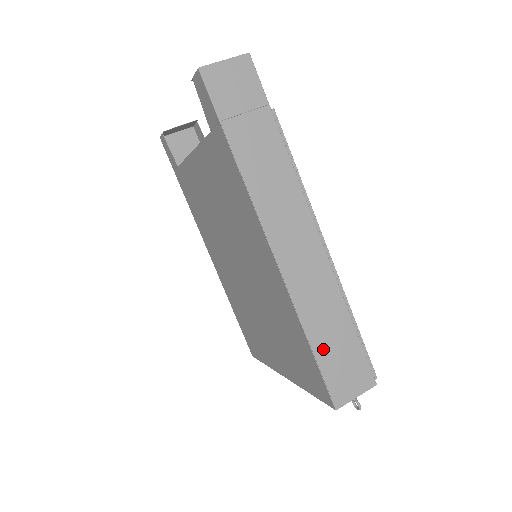
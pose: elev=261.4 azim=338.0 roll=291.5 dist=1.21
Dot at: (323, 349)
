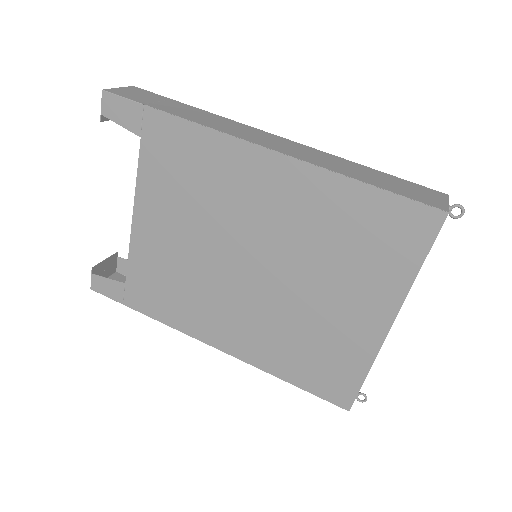
Dot at: (378, 183)
